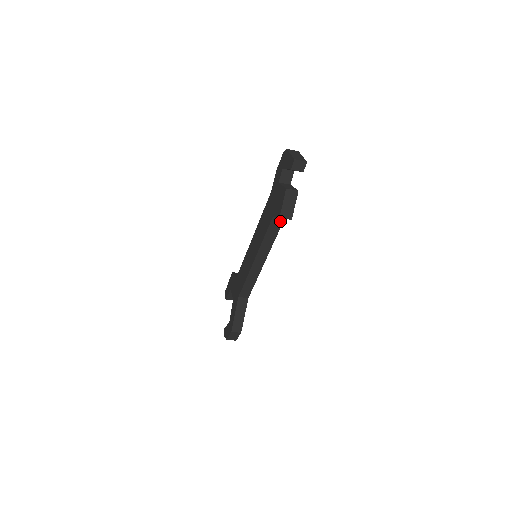
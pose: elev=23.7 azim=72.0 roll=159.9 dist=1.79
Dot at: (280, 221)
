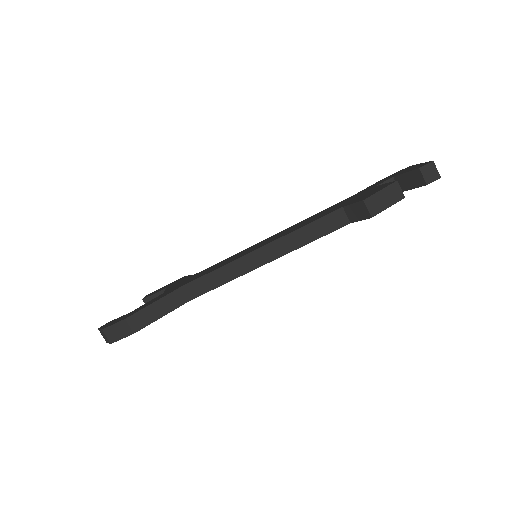
Dot at: (343, 221)
